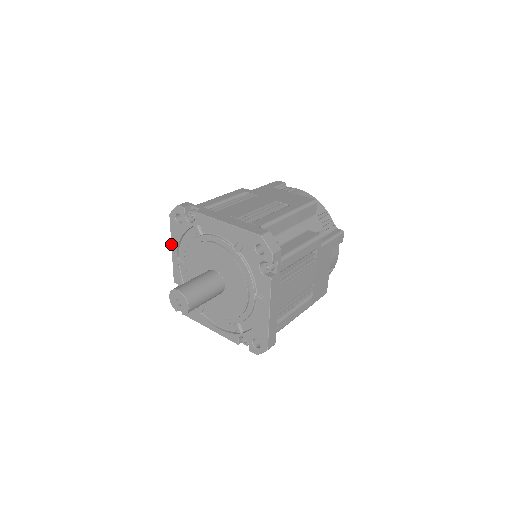
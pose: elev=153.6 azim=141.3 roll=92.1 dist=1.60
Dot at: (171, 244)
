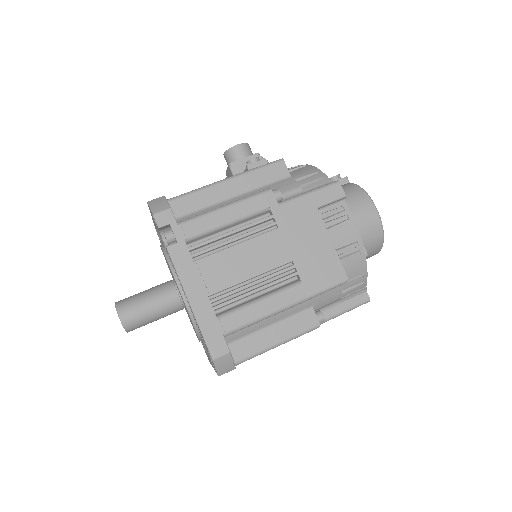
Dot at: occluded
